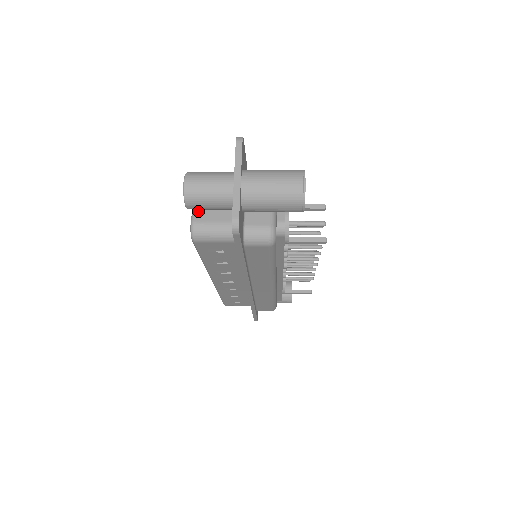
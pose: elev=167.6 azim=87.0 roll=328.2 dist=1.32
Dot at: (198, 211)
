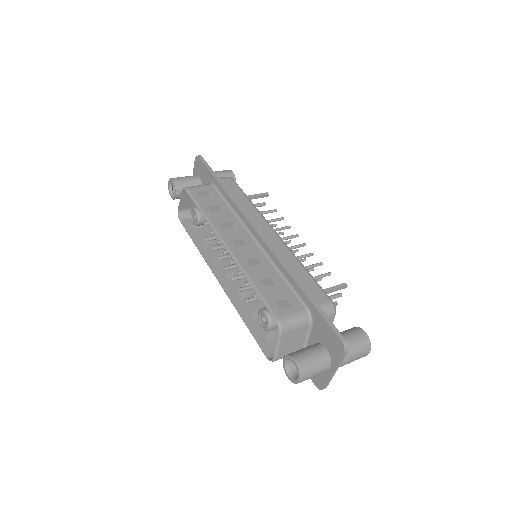
Dot at: (280, 351)
